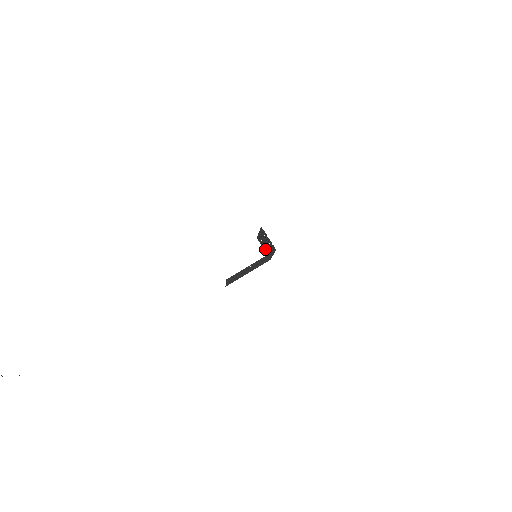
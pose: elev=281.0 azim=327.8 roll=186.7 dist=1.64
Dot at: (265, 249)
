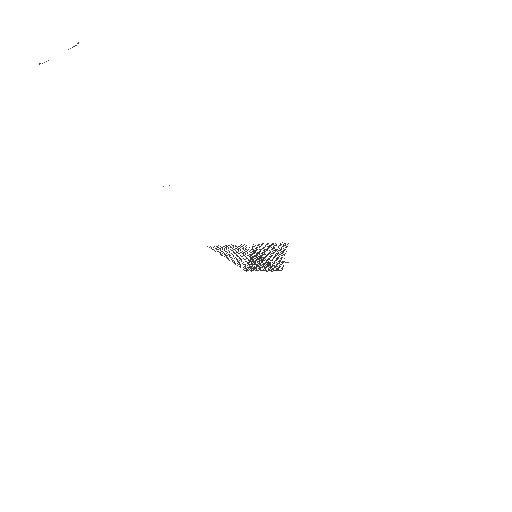
Dot at: (253, 259)
